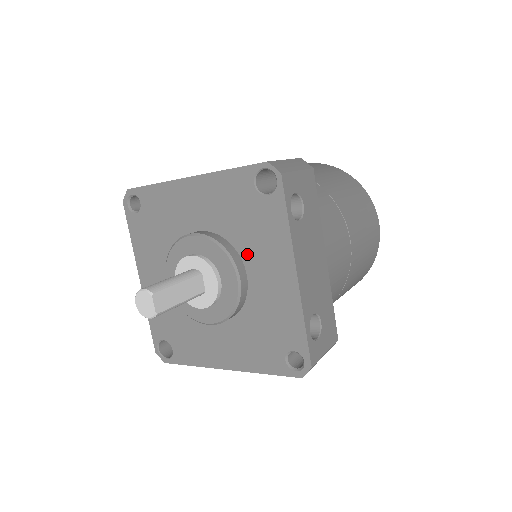
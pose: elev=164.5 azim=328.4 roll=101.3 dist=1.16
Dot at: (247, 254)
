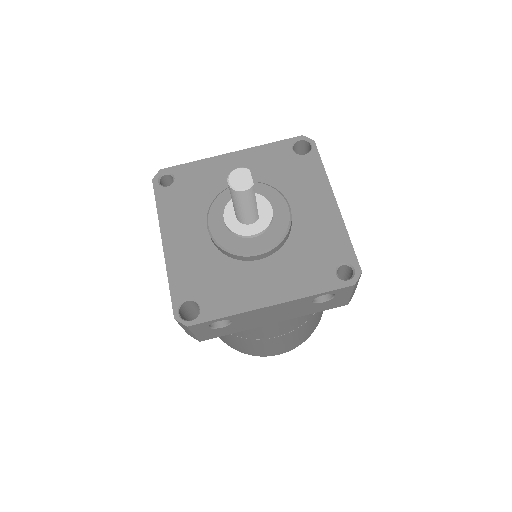
Dot at: (289, 196)
